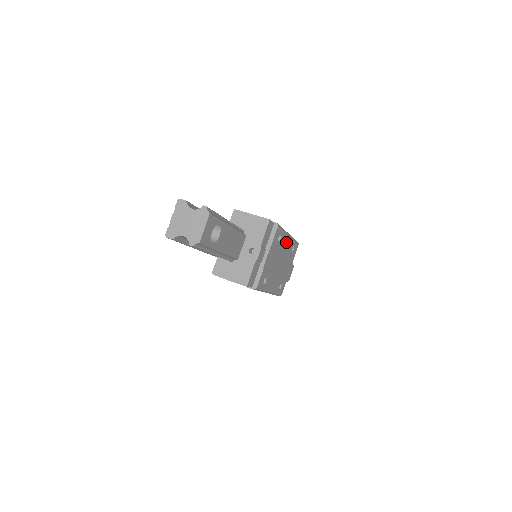
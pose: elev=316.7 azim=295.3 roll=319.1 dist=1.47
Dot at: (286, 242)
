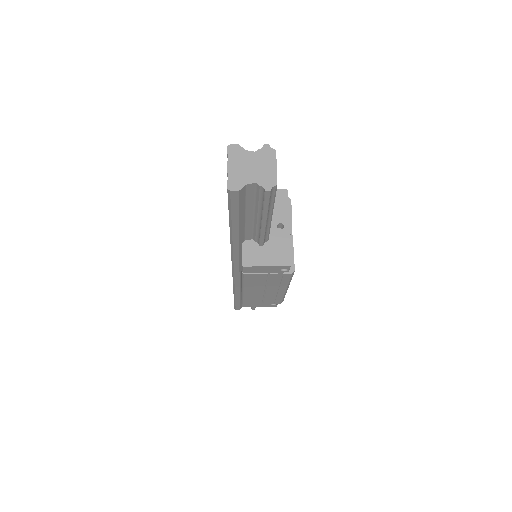
Dot at: occluded
